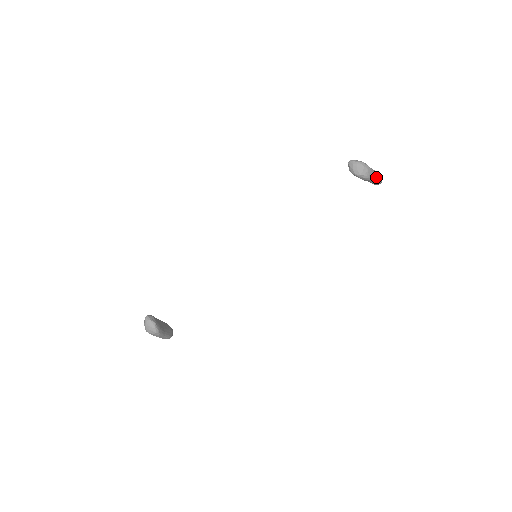
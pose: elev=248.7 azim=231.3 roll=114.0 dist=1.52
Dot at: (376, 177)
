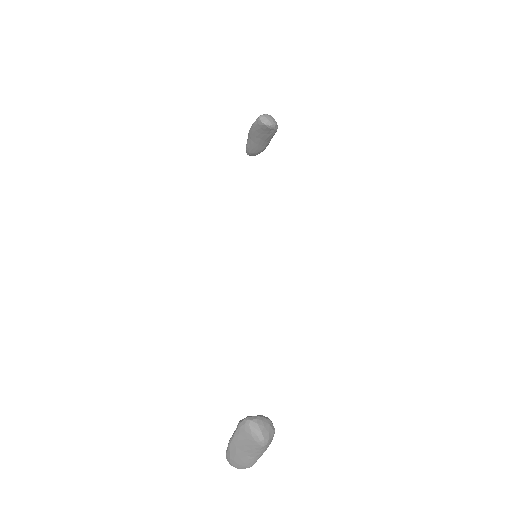
Dot at: occluded
